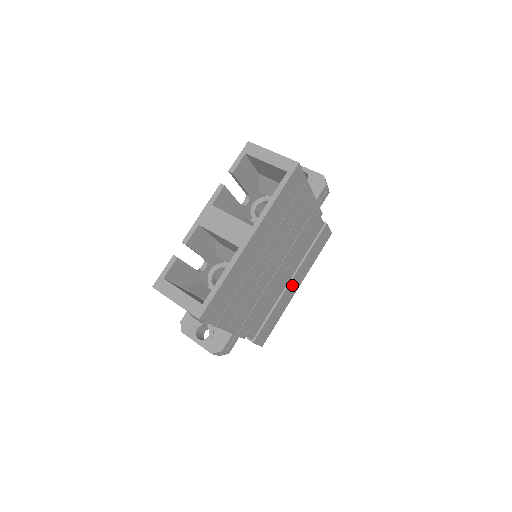
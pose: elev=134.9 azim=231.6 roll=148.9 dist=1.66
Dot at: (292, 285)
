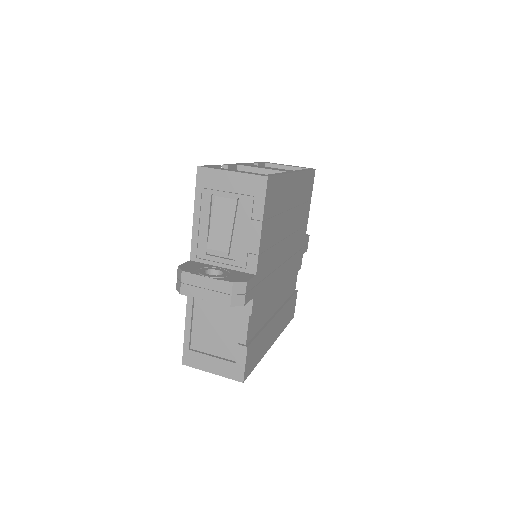
Dot at: (275, 324)
